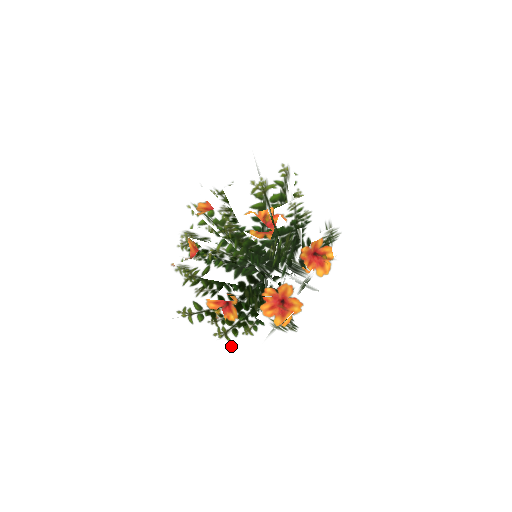
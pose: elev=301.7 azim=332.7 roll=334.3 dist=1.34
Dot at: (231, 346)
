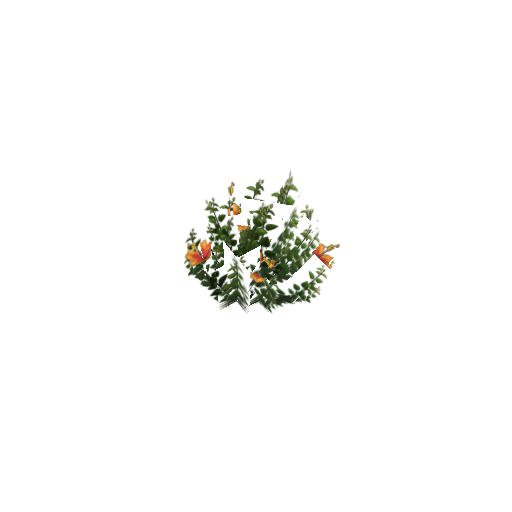
Dot at: (283, 293)
